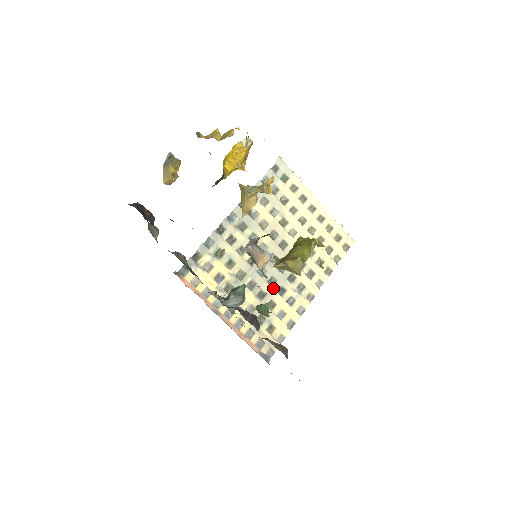
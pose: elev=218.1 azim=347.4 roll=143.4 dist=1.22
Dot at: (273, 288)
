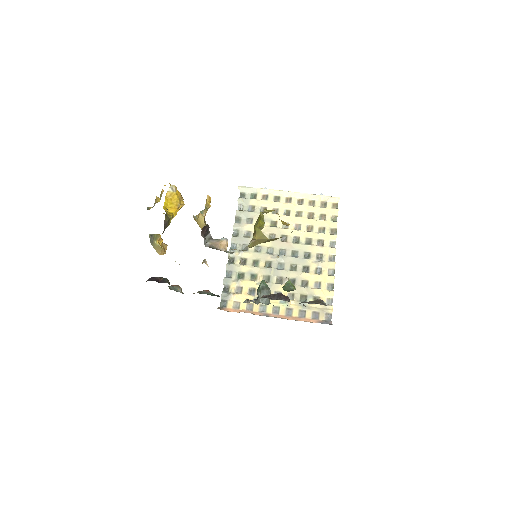
Dot at: (297, 272)
